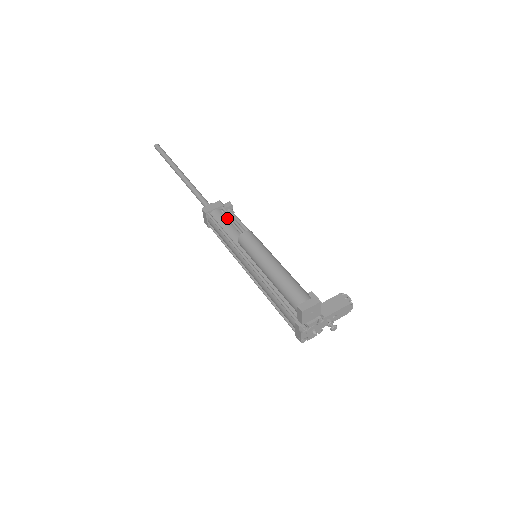
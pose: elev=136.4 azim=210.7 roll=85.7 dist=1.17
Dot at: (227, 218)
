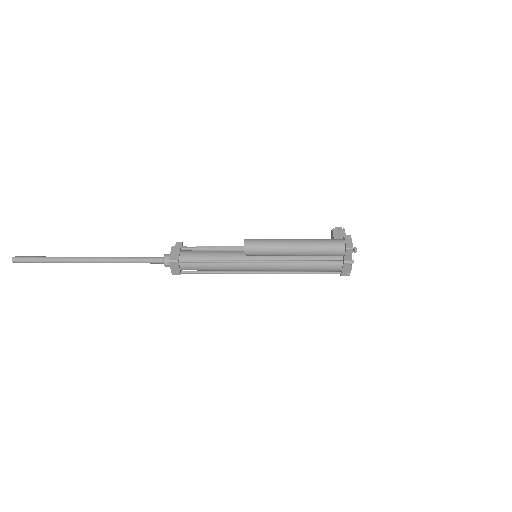
Dot at: (210, 247)
